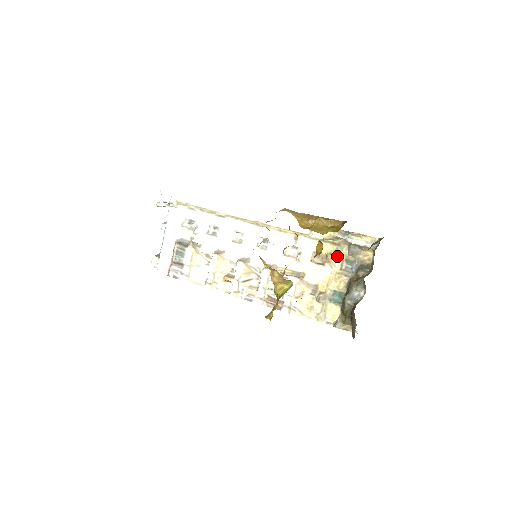
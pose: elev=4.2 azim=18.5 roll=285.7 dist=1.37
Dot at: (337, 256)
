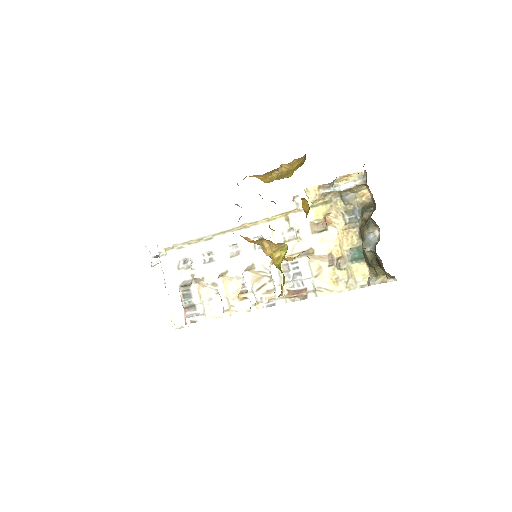
Dot at: (335, 213)
